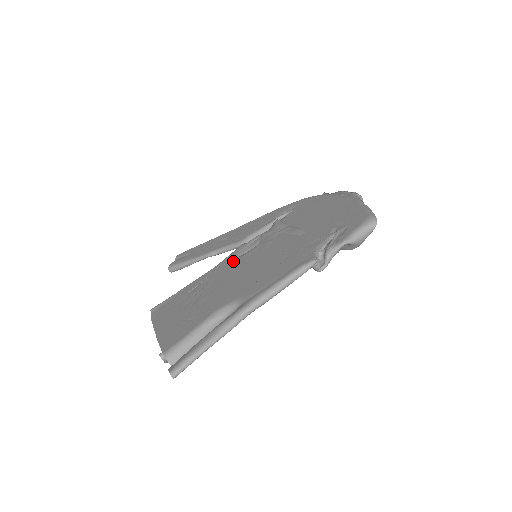
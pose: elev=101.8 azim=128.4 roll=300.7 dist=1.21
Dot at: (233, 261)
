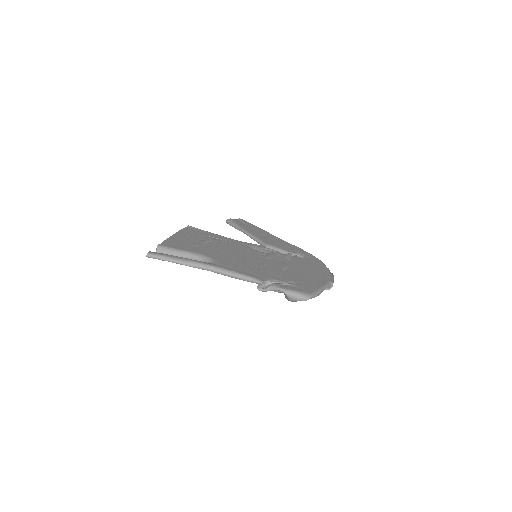
Dot at: (246, 247)
